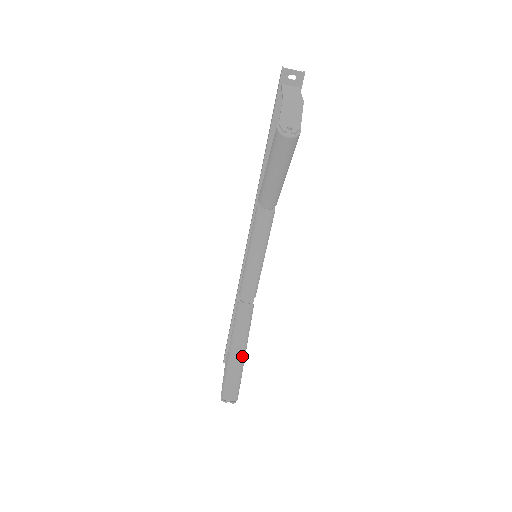
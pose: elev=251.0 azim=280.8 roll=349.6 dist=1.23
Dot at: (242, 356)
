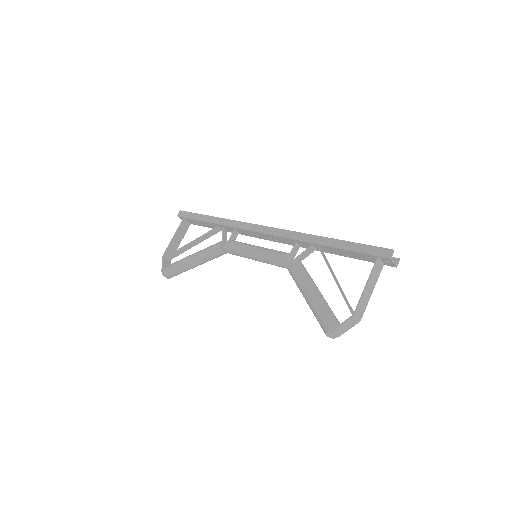
Dot at: occluded
